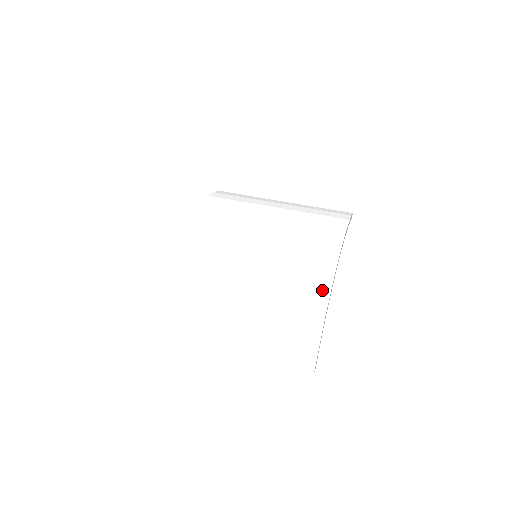
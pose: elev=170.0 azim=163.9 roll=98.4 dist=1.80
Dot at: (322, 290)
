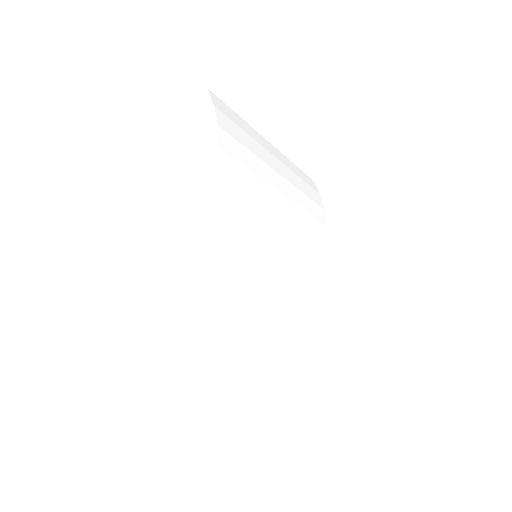
Dot at: (305, 314)
